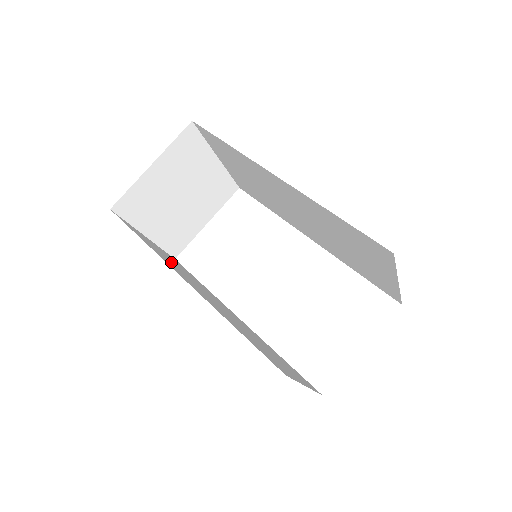
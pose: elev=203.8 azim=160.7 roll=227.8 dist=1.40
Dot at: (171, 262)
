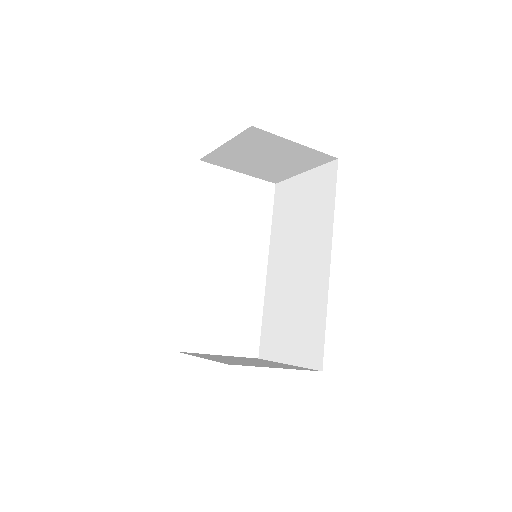
Dot at: occluded
